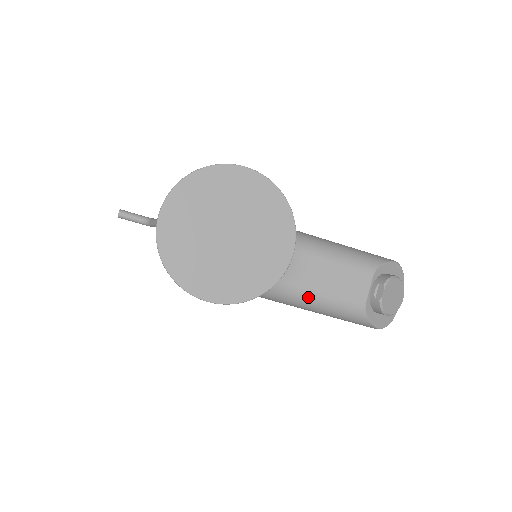
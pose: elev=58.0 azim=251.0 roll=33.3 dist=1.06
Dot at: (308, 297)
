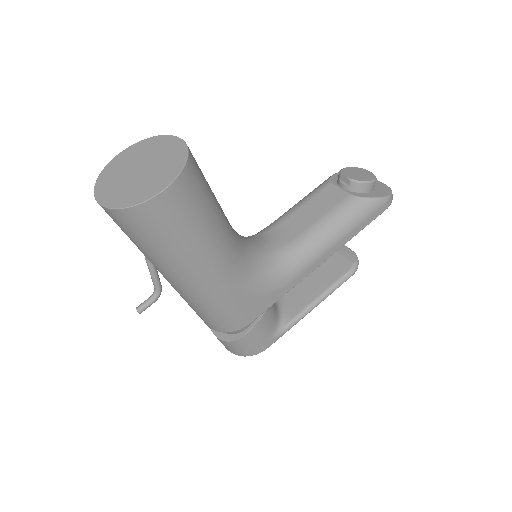
Dot at: (315, 233)
